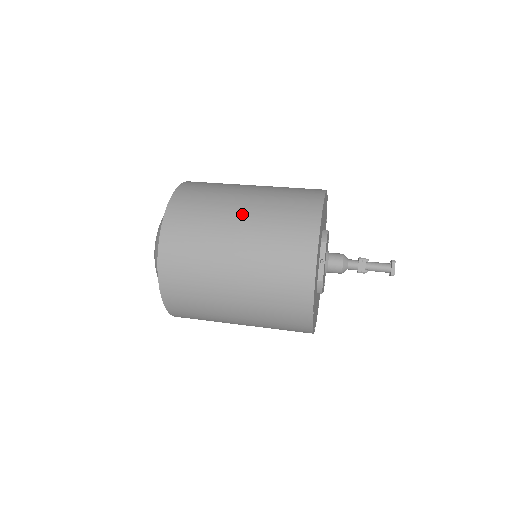
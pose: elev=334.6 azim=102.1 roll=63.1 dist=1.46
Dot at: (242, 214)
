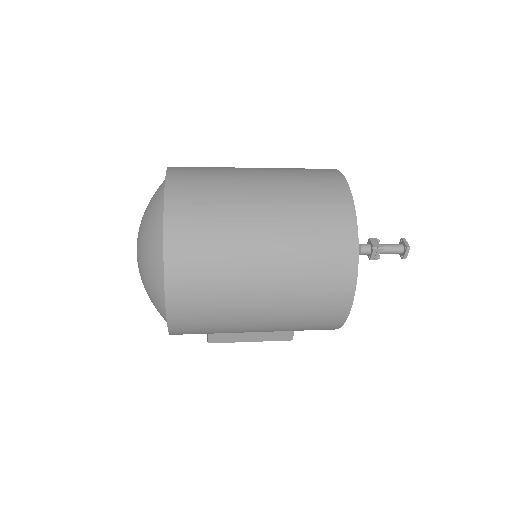
Dot at: occluded
